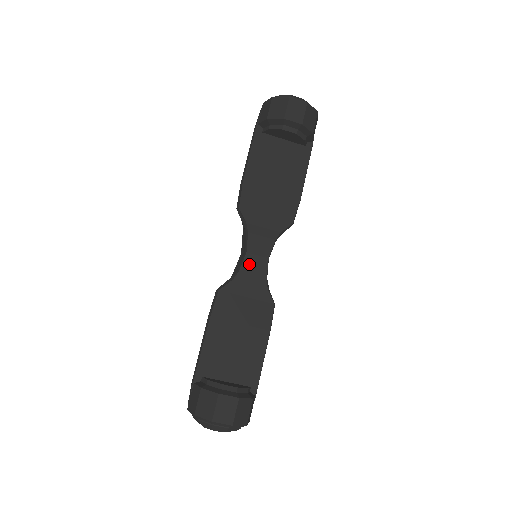
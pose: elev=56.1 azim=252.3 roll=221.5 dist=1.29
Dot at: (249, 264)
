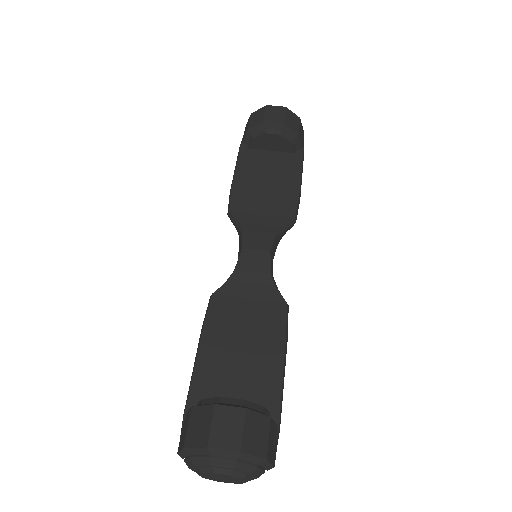
Dot at: (247, 260)
